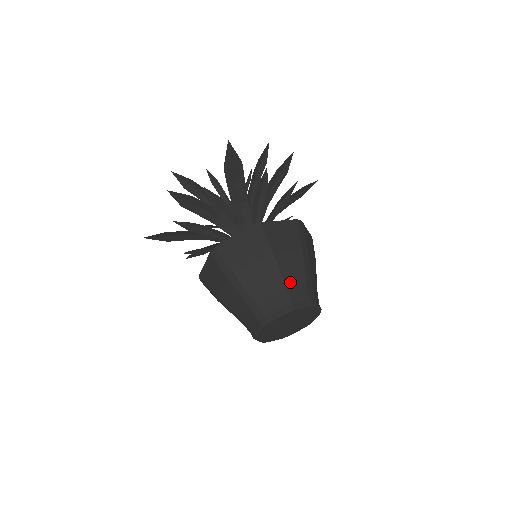
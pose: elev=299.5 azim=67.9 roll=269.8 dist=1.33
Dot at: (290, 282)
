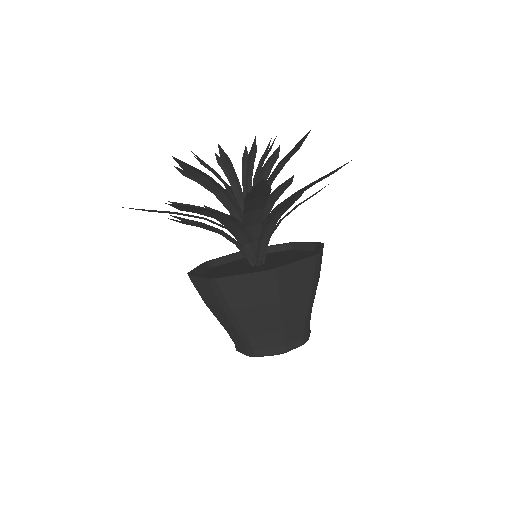
Dot at: (289, 326)
